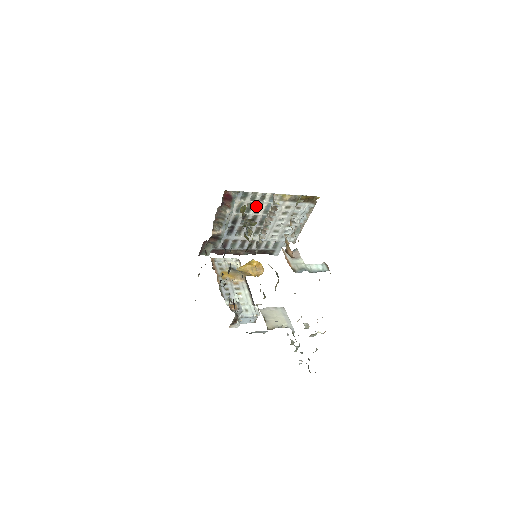
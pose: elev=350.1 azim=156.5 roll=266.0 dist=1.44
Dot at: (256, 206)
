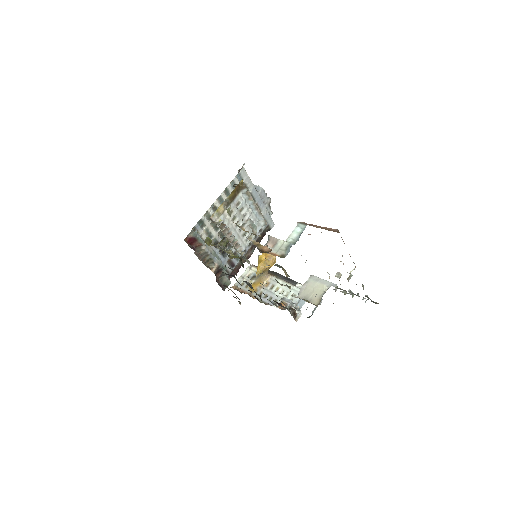
Dot at: occluded
